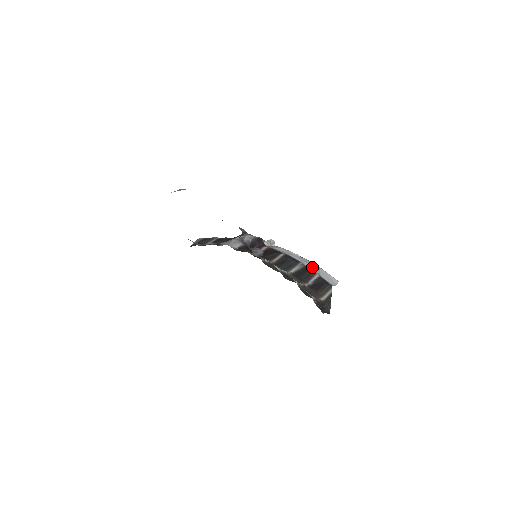
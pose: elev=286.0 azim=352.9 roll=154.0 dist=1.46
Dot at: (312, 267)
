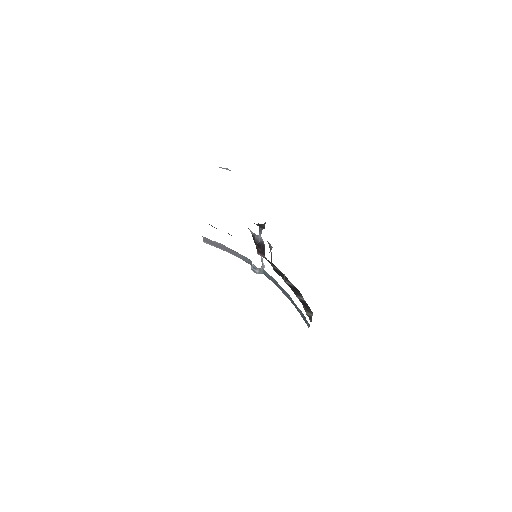
Dot at: occluded
